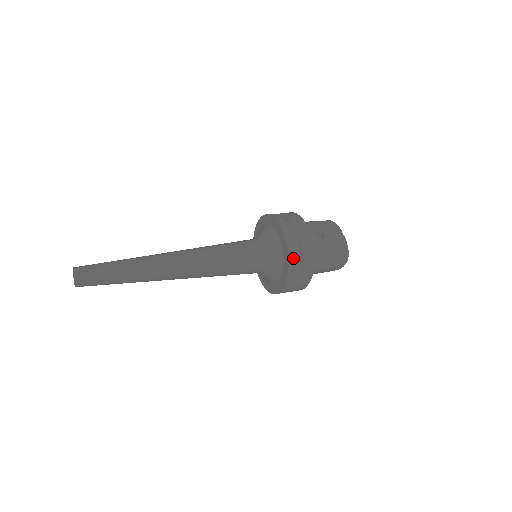
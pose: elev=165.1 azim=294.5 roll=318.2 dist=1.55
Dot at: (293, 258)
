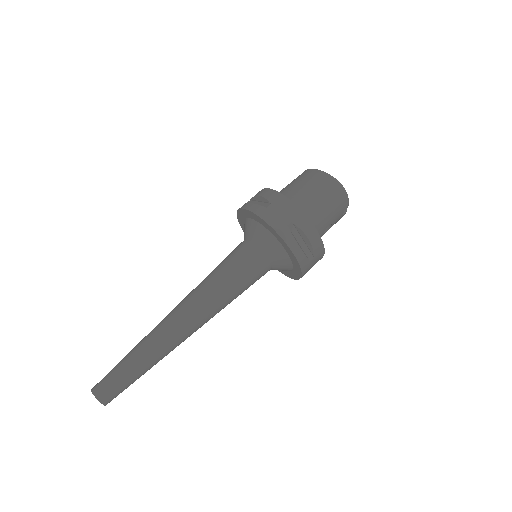
Dot at: occluded
